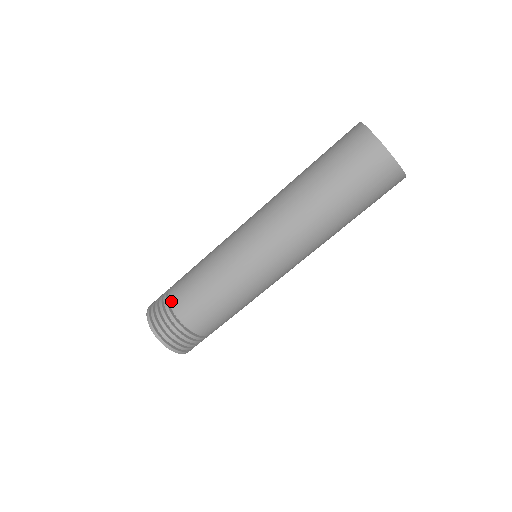
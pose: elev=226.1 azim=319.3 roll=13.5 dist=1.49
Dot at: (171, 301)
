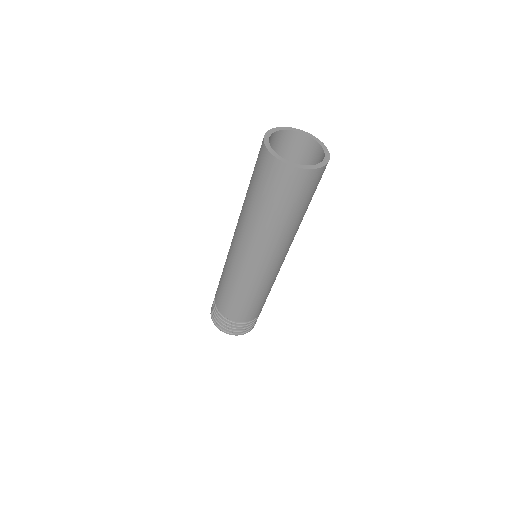
Dot at: (217, 306)
